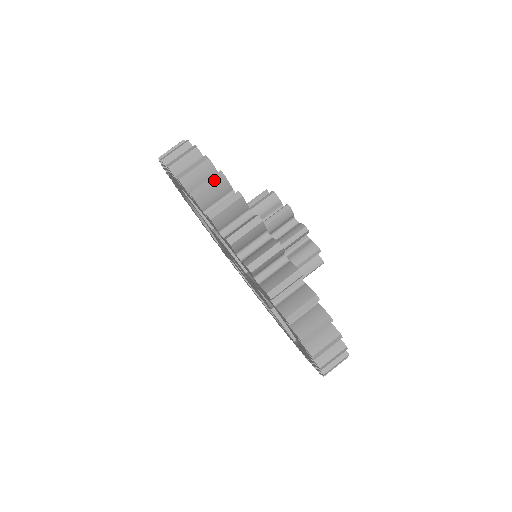
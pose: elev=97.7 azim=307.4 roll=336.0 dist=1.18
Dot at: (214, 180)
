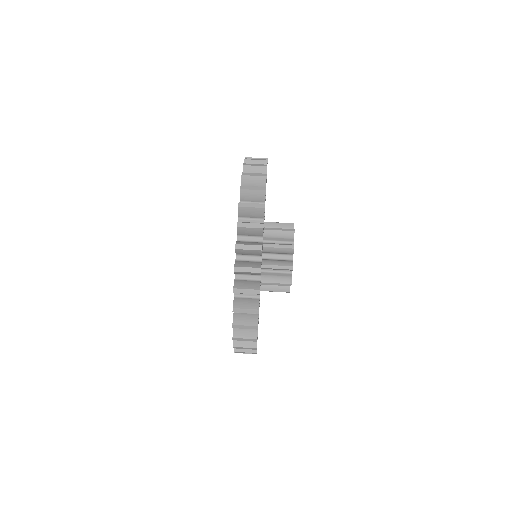
Dot at: (260, 165)
